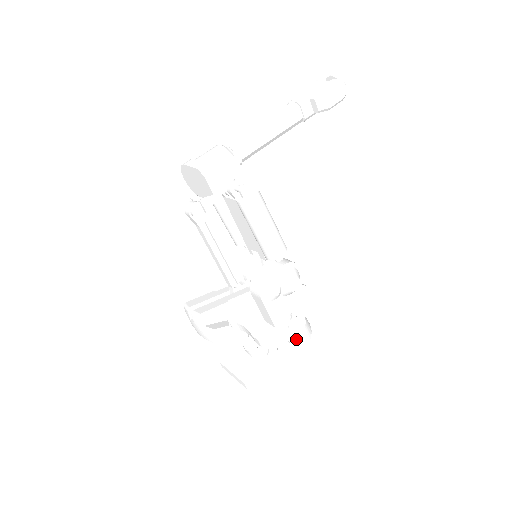
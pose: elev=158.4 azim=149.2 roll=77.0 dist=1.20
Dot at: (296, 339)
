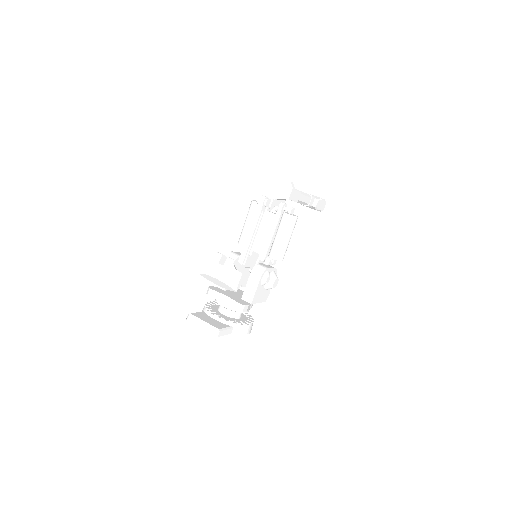
Dot at: (250, 323)
